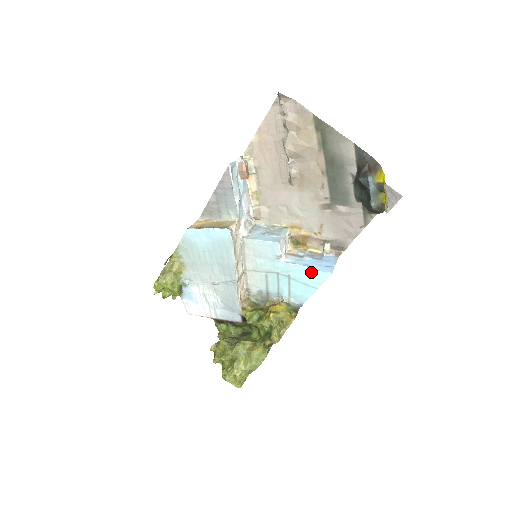
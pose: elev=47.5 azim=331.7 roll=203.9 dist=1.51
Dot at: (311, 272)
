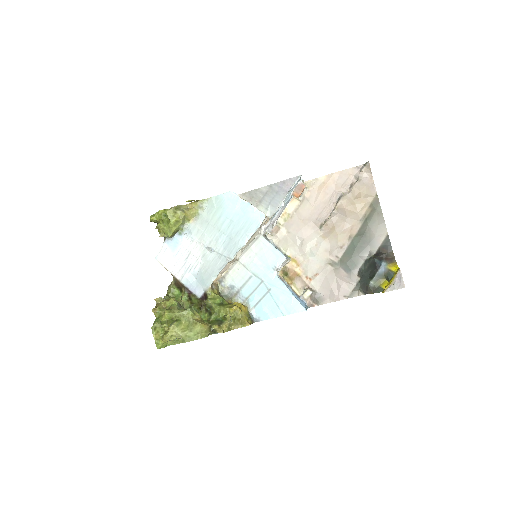
Dot at: (291, 298)
